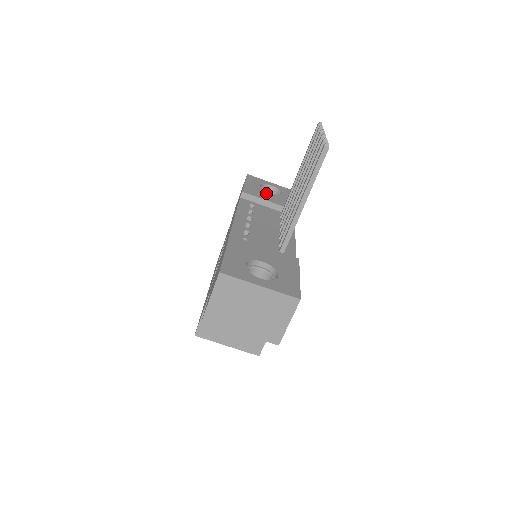
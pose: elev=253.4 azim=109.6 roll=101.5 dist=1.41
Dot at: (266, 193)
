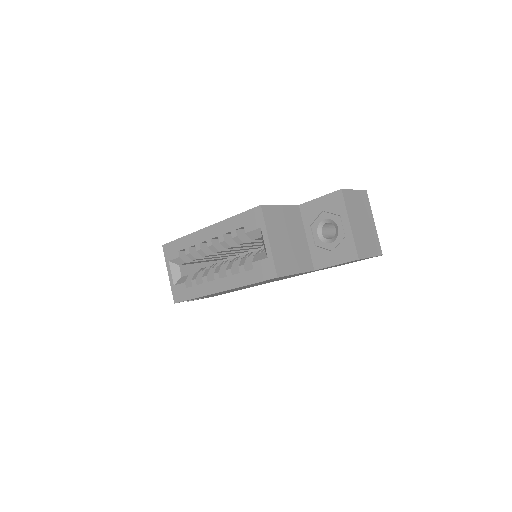
Dot at: occluded
